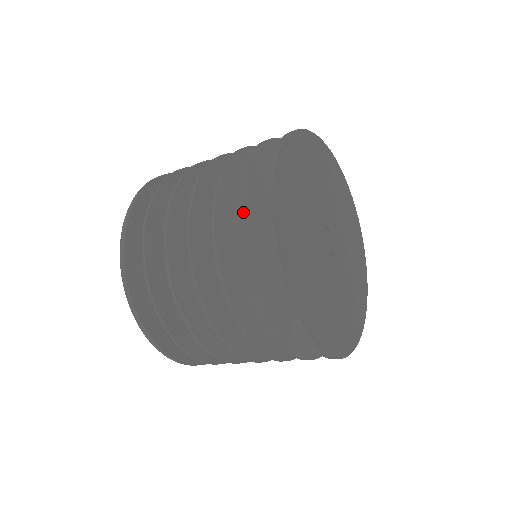
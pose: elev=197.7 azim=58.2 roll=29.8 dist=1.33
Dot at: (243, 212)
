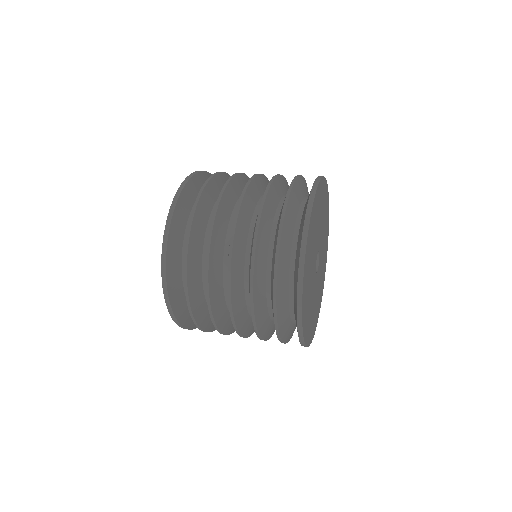
Dot at: (278, 325)
